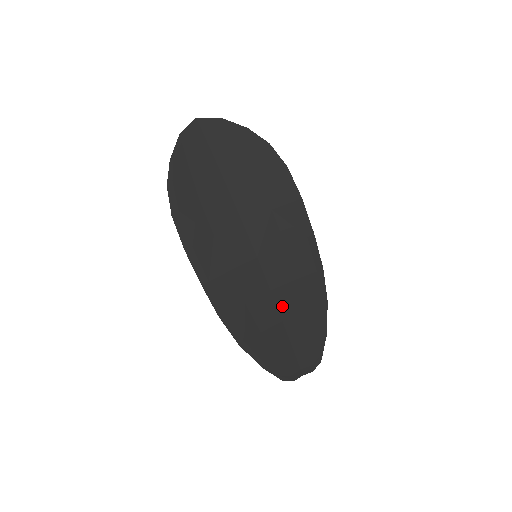
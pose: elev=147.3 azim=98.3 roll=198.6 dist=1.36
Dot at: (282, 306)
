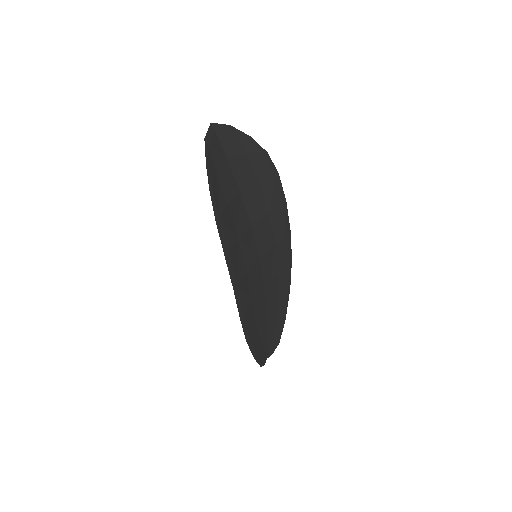
Dot at: (268, 299)
